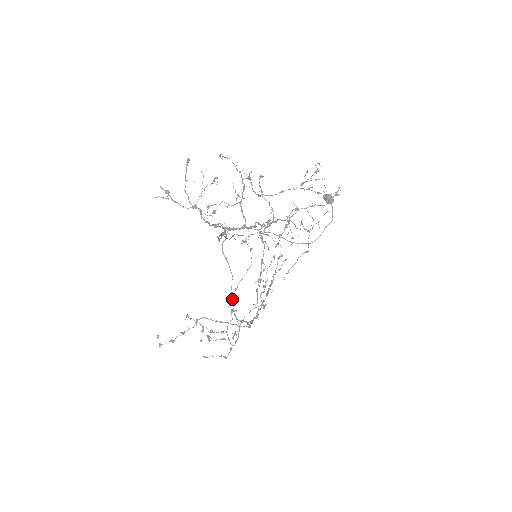
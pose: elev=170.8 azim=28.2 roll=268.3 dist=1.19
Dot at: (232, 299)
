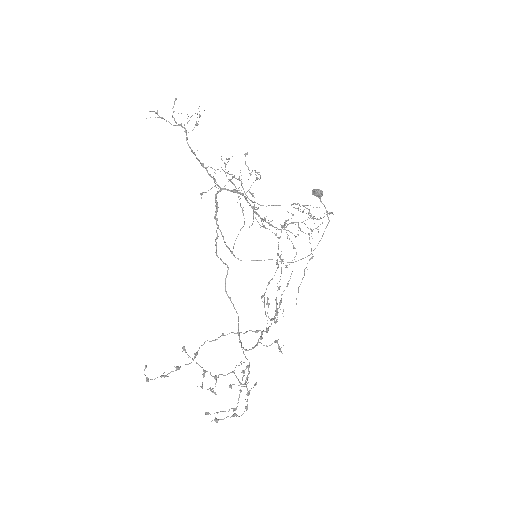
Dot at: (239, 338)
